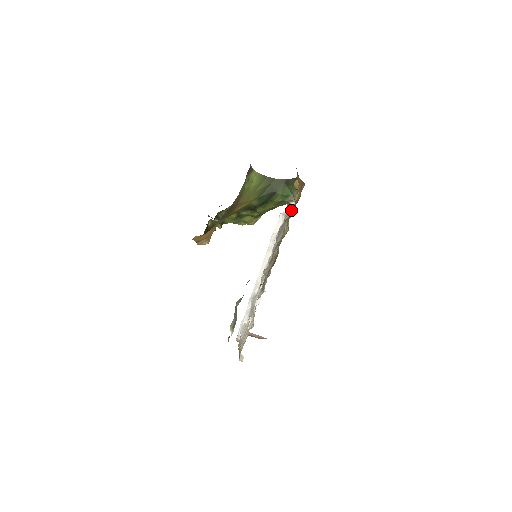
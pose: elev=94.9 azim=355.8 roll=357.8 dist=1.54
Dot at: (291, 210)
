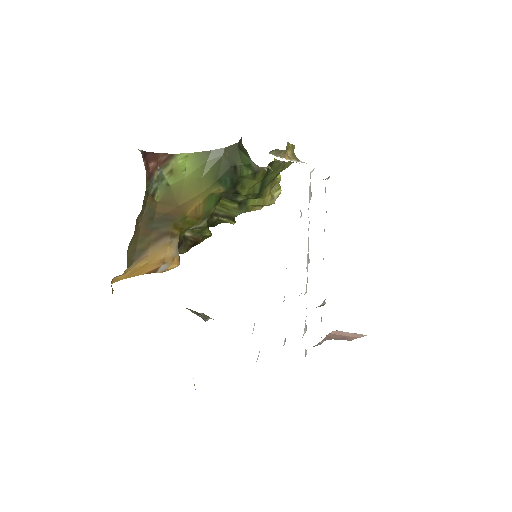
Dot at: occluded
